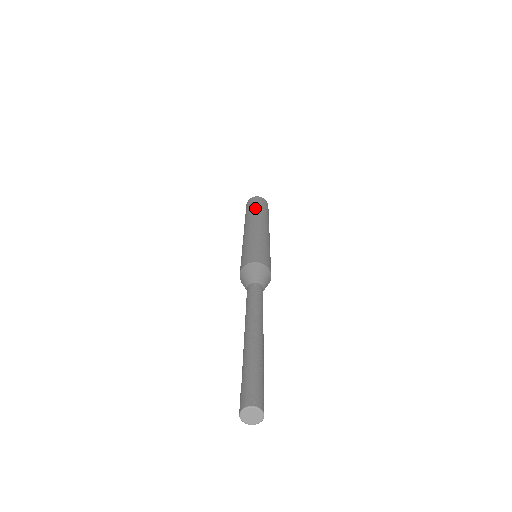
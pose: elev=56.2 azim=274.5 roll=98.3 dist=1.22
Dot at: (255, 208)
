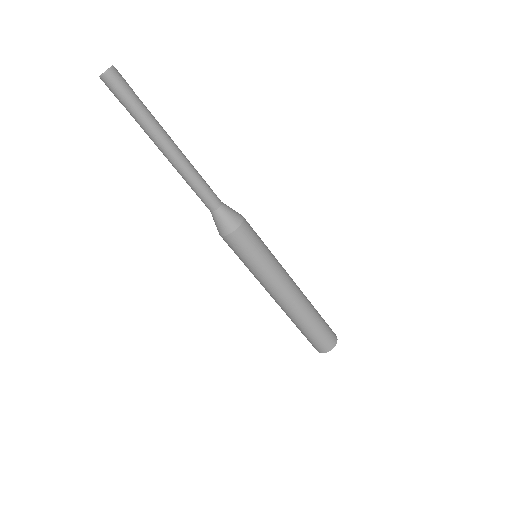
Dot at: occluded
